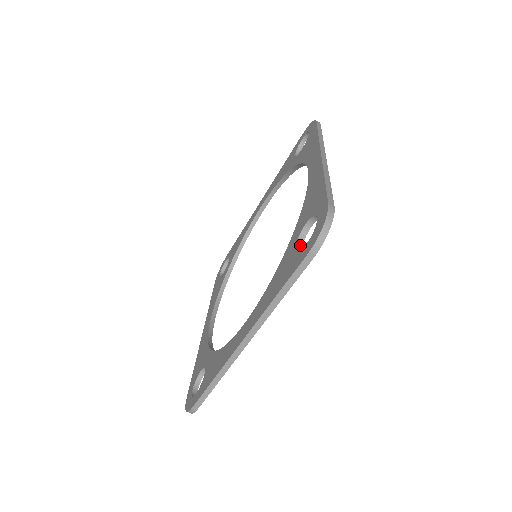
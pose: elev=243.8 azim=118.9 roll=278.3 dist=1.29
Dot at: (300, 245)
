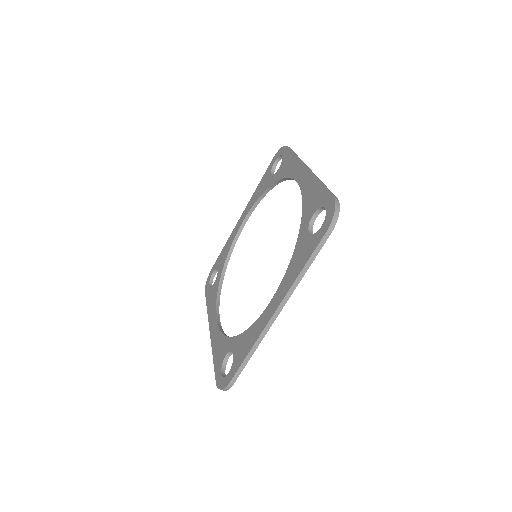
Dot at: (311, 231)
